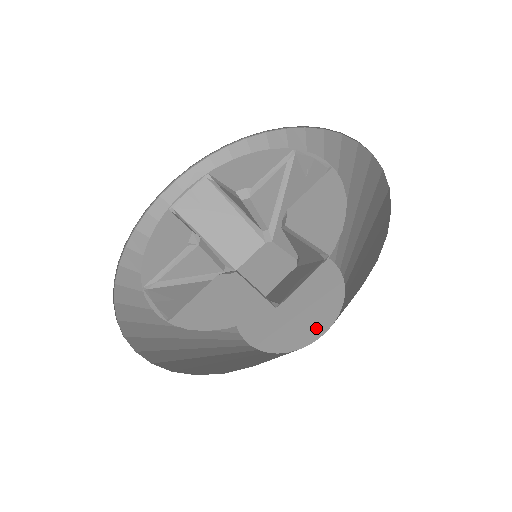
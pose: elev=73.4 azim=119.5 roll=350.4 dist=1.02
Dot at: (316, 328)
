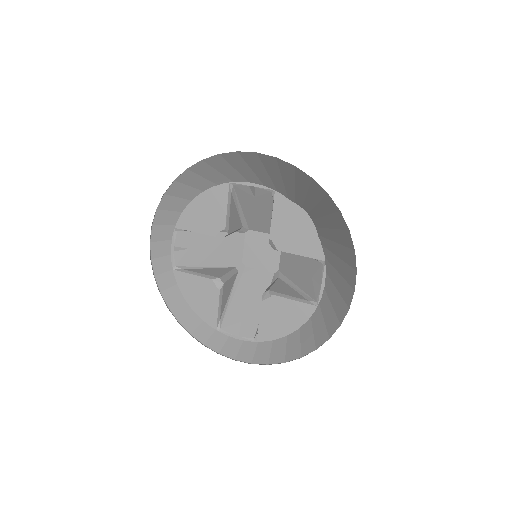
Dot at: occluded
